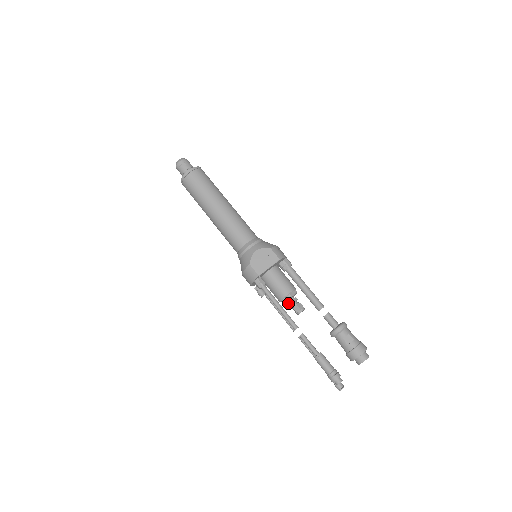
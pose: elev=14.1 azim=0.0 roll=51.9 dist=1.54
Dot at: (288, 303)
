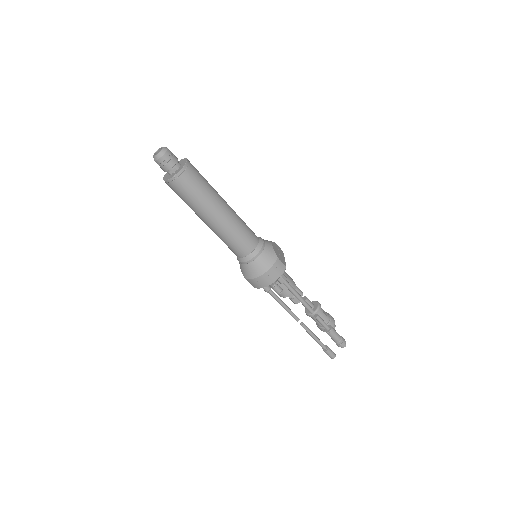
Dot at: (290, 295)
